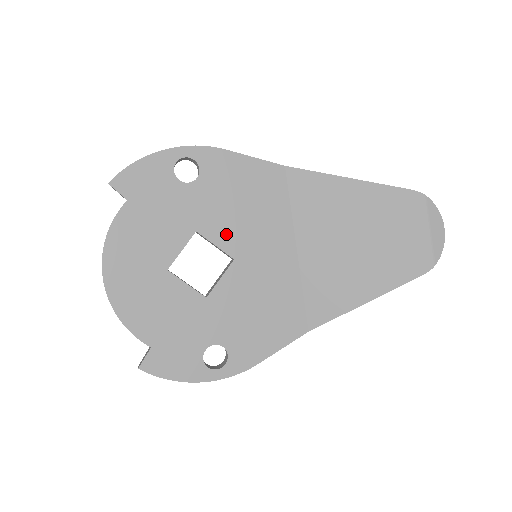
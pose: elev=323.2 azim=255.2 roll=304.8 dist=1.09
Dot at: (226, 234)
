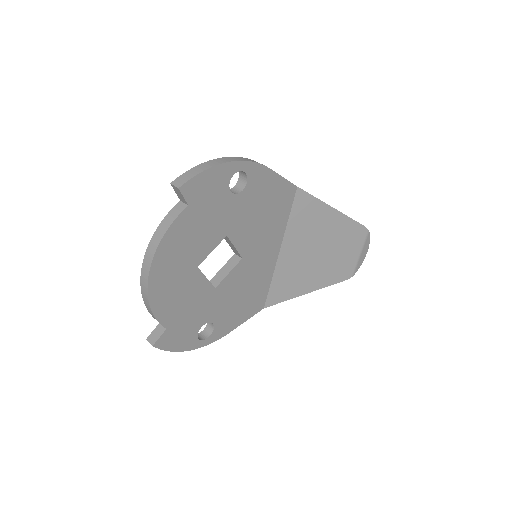
Dot at: (244, 238)
